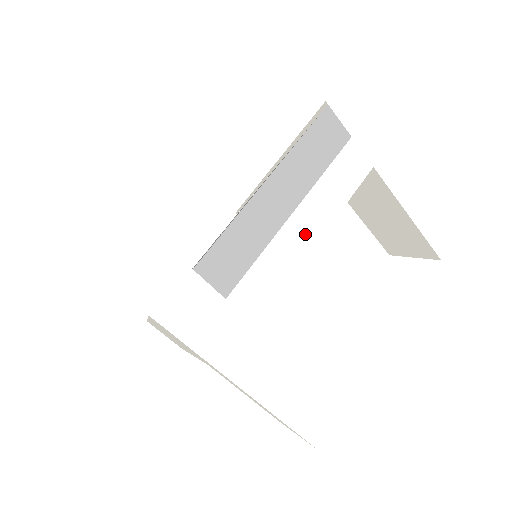
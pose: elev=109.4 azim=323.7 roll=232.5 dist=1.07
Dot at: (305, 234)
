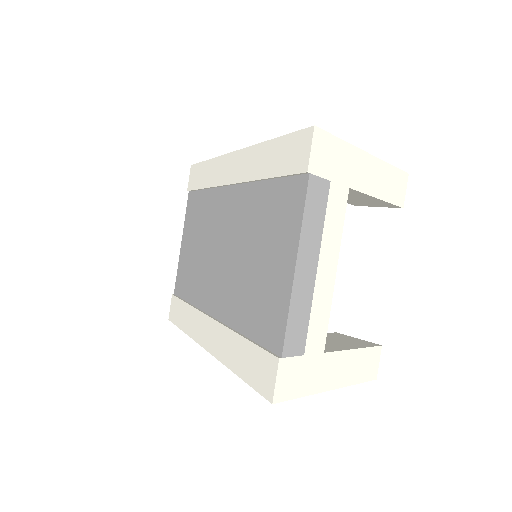
Dot at: (328, 274)
